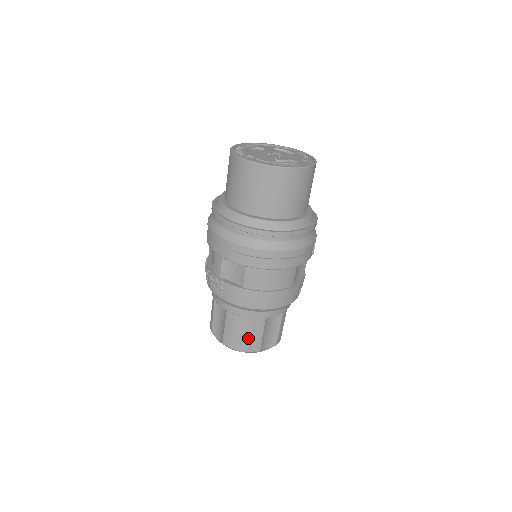
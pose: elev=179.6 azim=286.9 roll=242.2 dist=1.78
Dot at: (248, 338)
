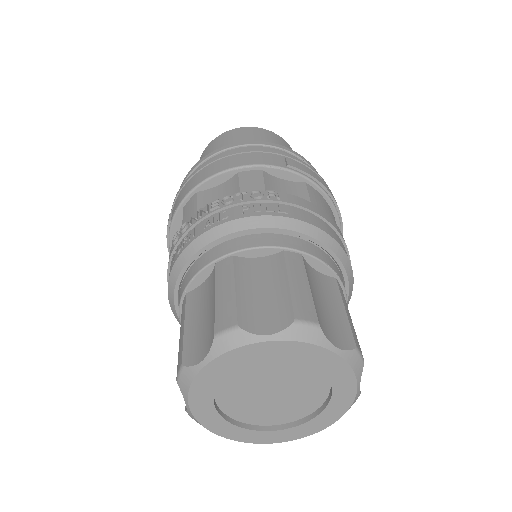
Dot at: (337, 317)
